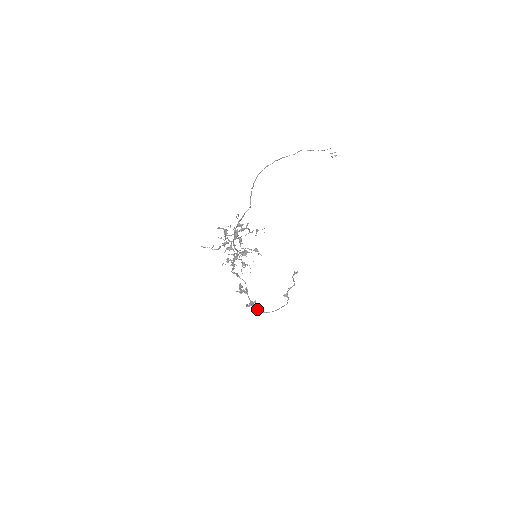
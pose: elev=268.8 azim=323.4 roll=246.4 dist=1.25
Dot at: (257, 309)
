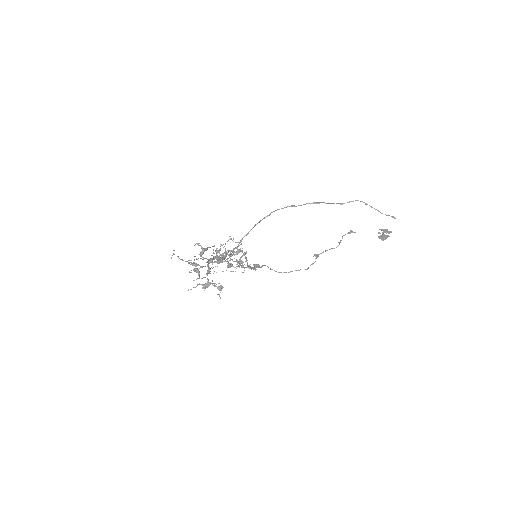
Dot at: occluded
